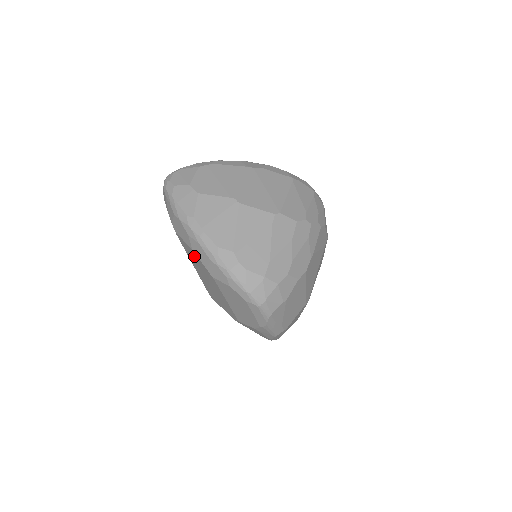
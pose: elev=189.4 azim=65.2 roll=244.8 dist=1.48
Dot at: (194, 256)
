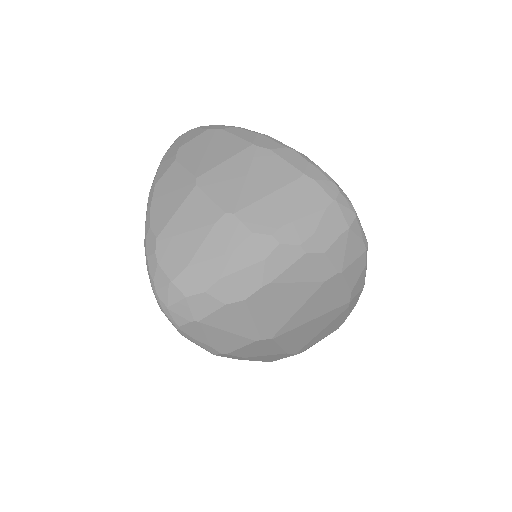
Dot at: occluded
